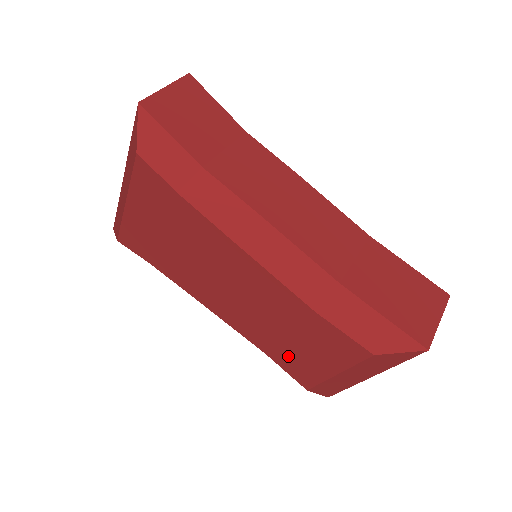
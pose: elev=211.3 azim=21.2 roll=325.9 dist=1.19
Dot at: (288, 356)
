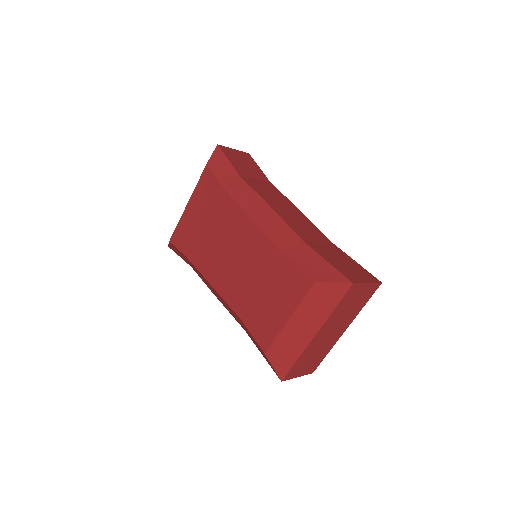
Dot at: (257, 314)
